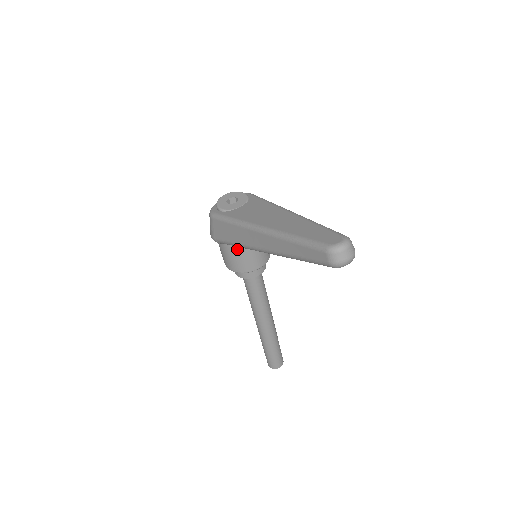
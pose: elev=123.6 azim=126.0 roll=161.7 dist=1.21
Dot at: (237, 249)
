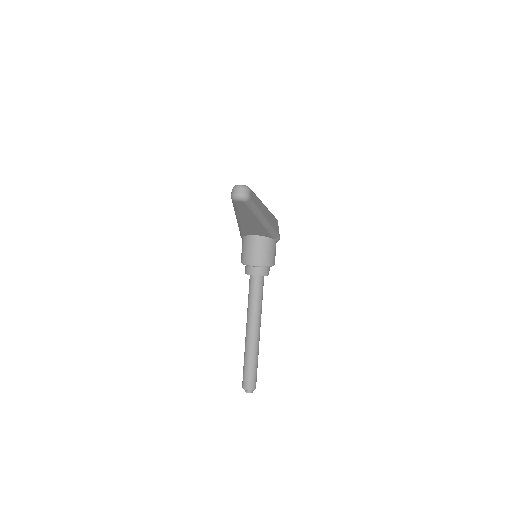
Dot at: (246, 242)
